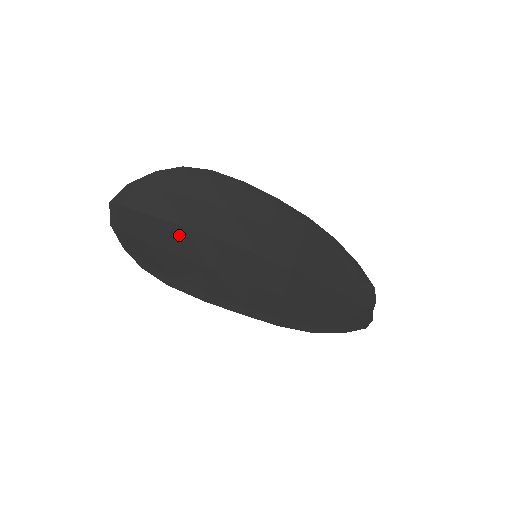
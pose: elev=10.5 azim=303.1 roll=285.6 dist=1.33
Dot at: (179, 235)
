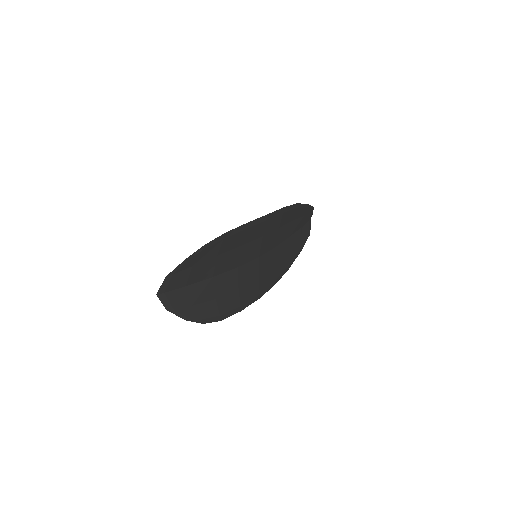
Dot at: (213, 285)
